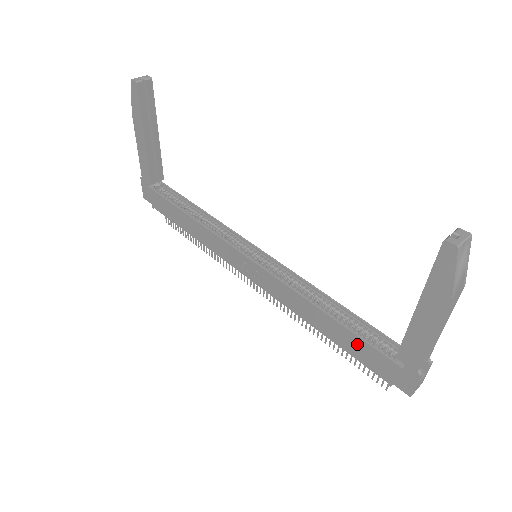
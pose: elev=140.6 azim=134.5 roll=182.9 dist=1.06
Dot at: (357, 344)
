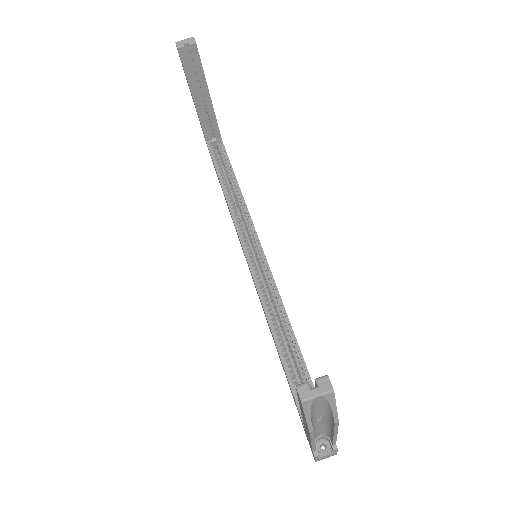
Dot at: occluded
